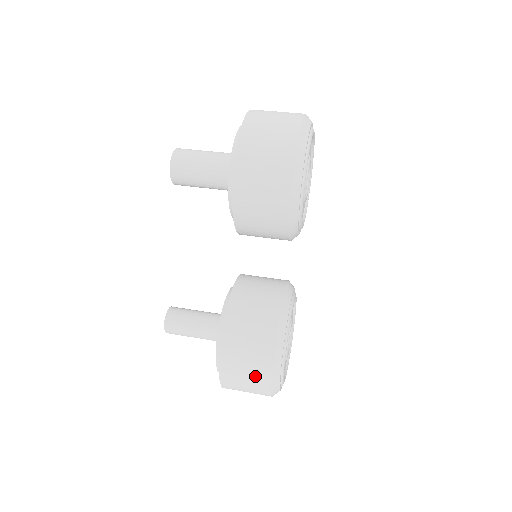
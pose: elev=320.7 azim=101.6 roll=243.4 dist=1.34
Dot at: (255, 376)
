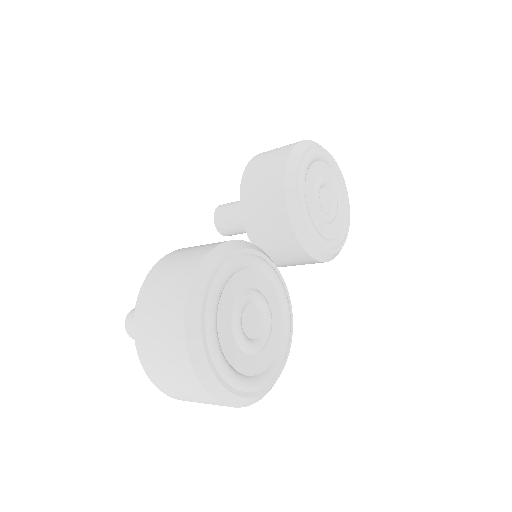
Dot at: (176, 280)
